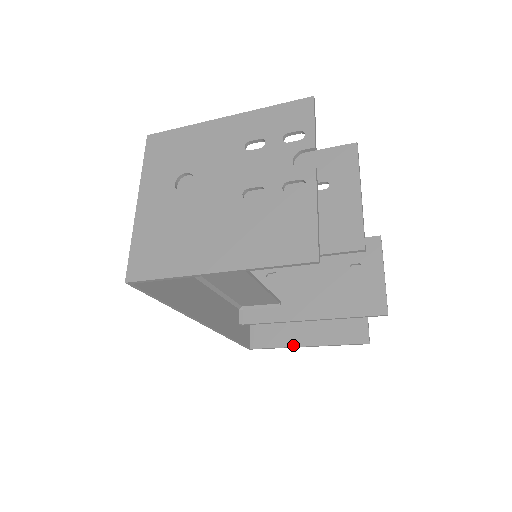
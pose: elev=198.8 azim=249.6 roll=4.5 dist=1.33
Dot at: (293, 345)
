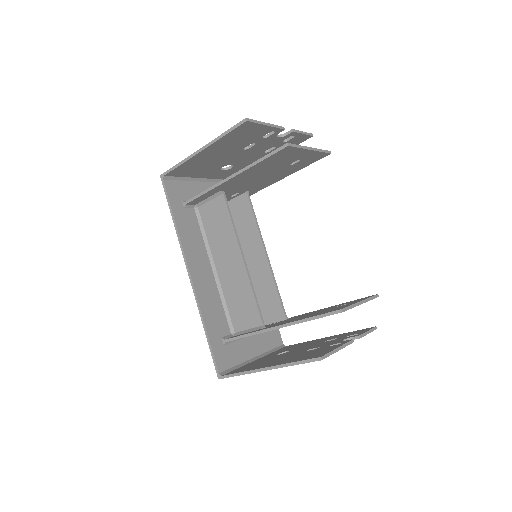
Dot at: (255, 369)
